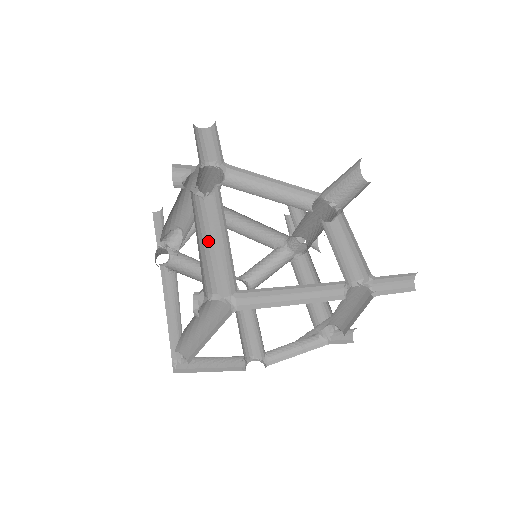
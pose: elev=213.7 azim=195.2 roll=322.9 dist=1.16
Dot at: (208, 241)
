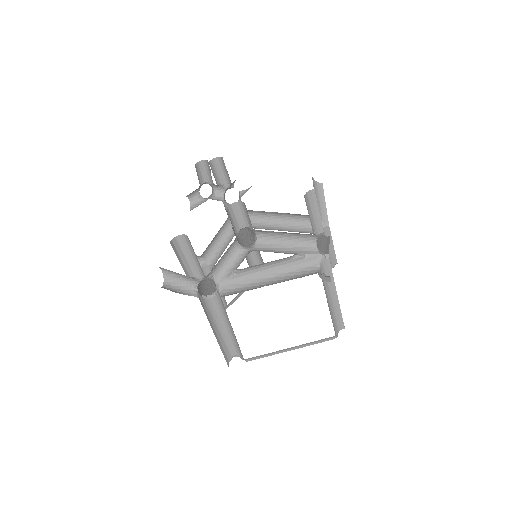
Dot at: (328, 305)
